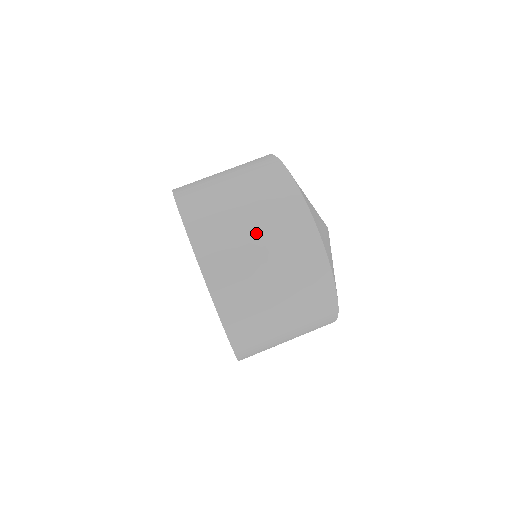
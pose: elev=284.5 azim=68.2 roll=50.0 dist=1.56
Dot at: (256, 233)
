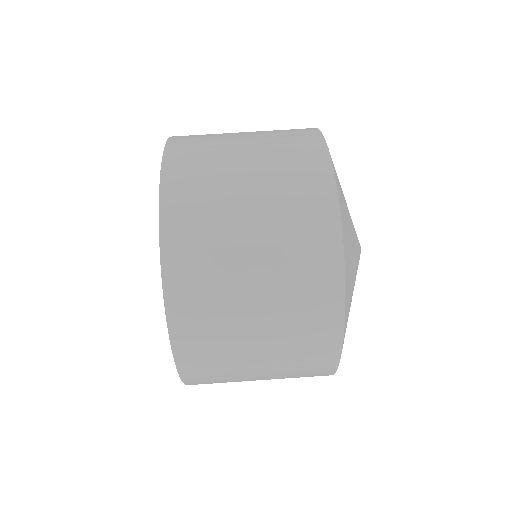
Dot at: (247, 134)
